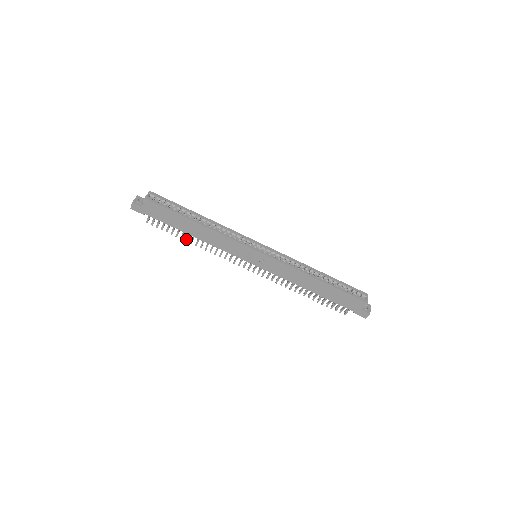
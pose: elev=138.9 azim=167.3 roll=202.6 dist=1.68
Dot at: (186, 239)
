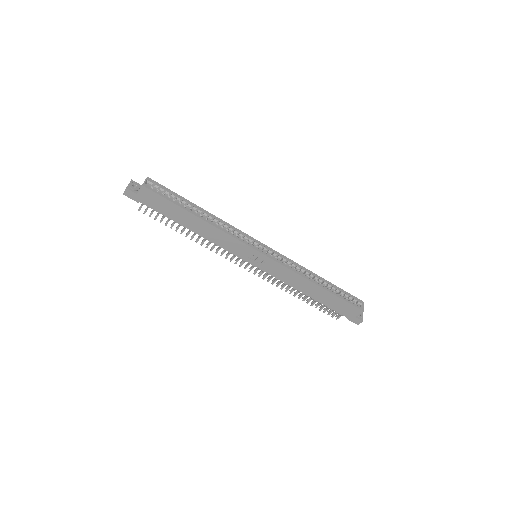
Dot at: (181, 232)
